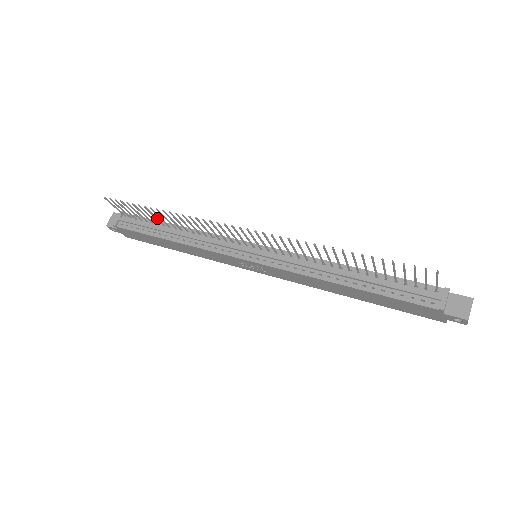
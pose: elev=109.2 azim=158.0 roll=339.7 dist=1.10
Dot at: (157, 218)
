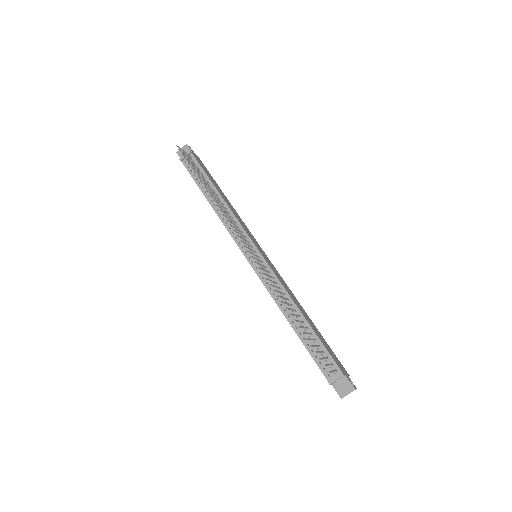
Dot at: (206, 183)
